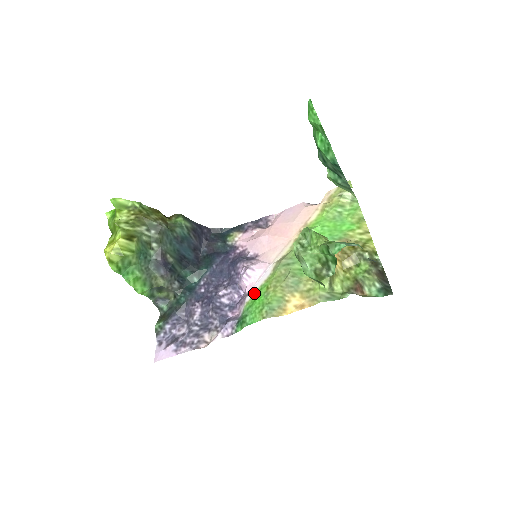
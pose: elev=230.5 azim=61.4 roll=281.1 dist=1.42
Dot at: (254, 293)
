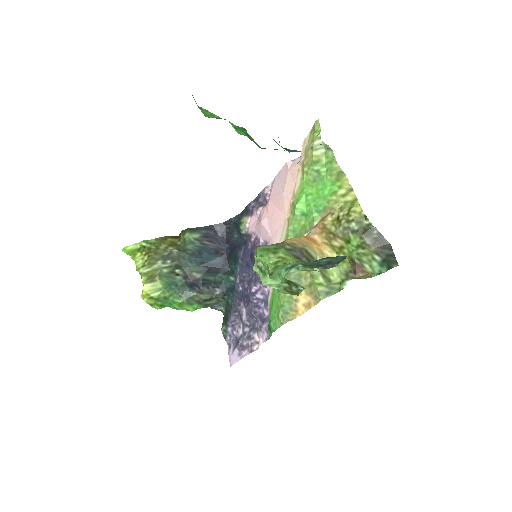
Dot at: (271, 292)
